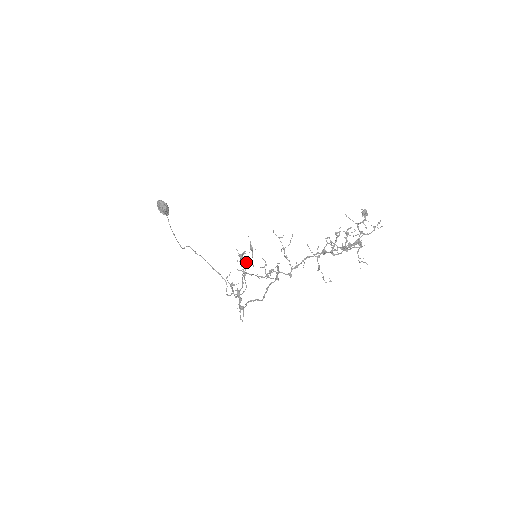
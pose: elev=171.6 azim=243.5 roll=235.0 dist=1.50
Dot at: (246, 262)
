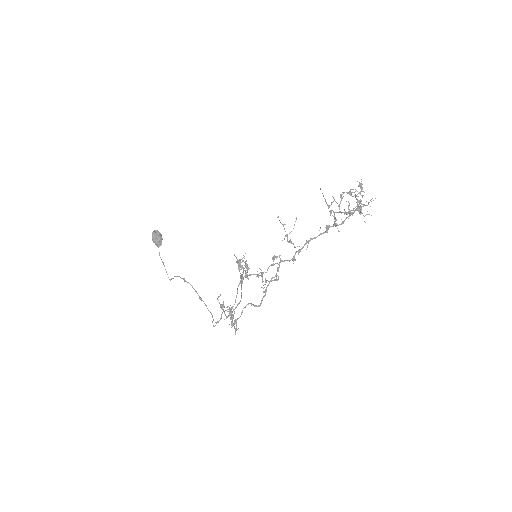
Dot at: (243, 270)
